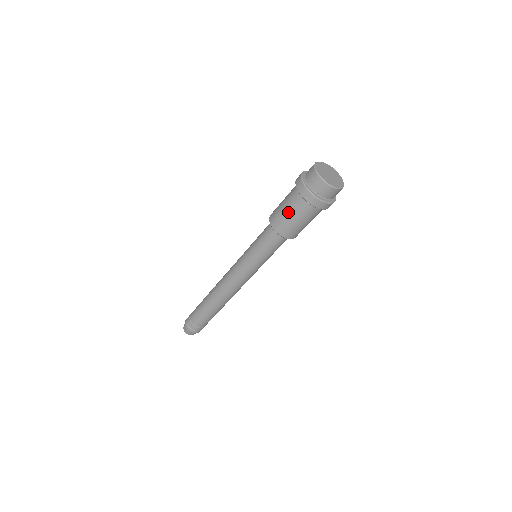
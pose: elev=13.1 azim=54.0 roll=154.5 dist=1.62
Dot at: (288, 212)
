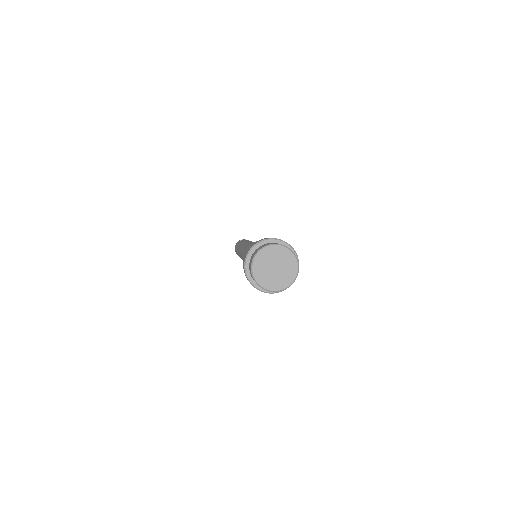
Dot at: occluded
